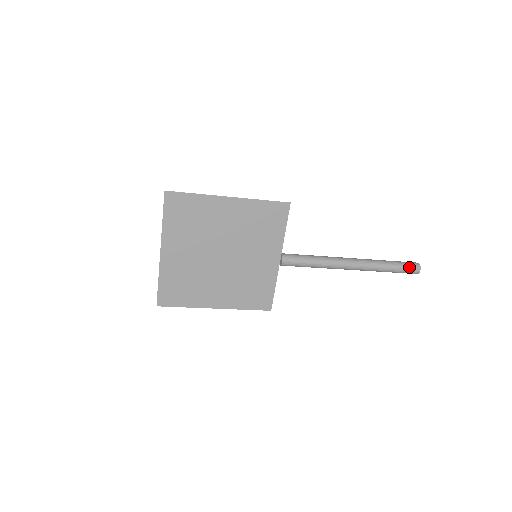
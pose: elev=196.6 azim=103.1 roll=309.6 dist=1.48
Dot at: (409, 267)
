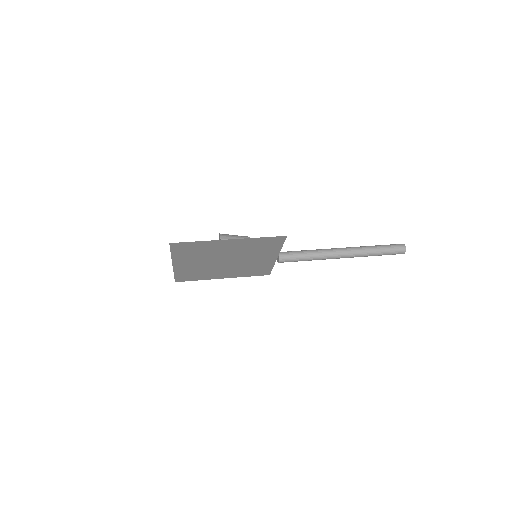
Dot at: (395, 253)
